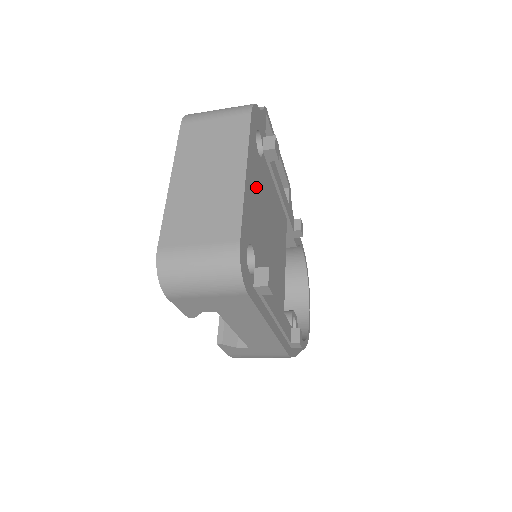
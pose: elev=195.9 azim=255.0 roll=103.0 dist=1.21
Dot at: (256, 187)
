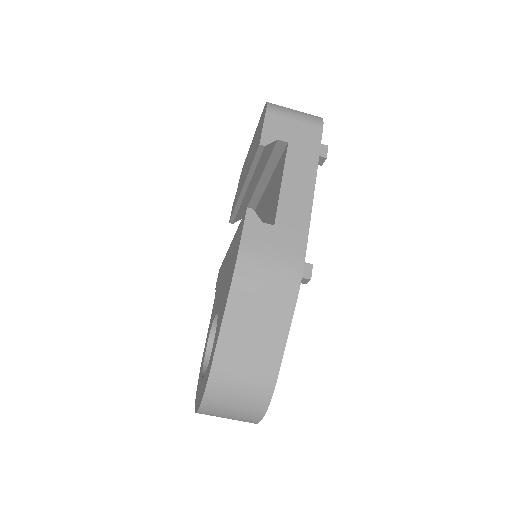
Dot at: occluded
